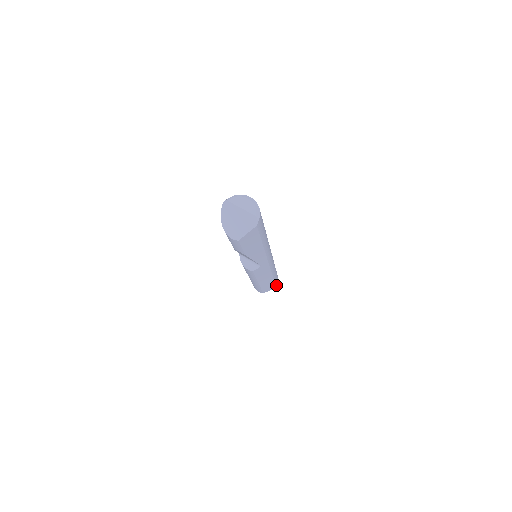
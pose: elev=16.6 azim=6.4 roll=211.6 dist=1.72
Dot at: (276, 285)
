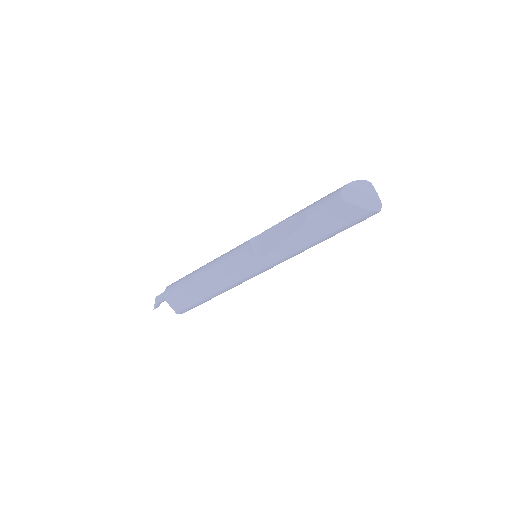
Dot at: (183, 311)
